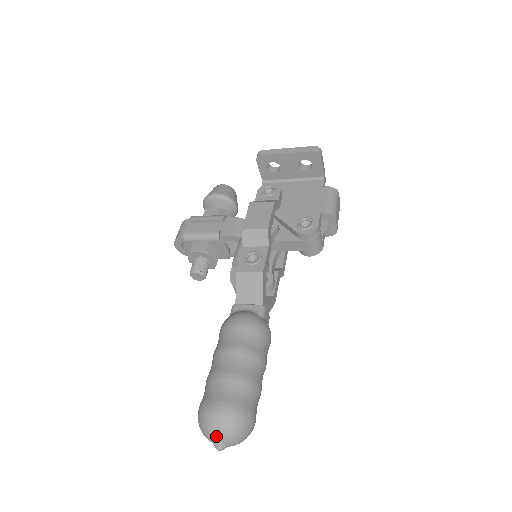
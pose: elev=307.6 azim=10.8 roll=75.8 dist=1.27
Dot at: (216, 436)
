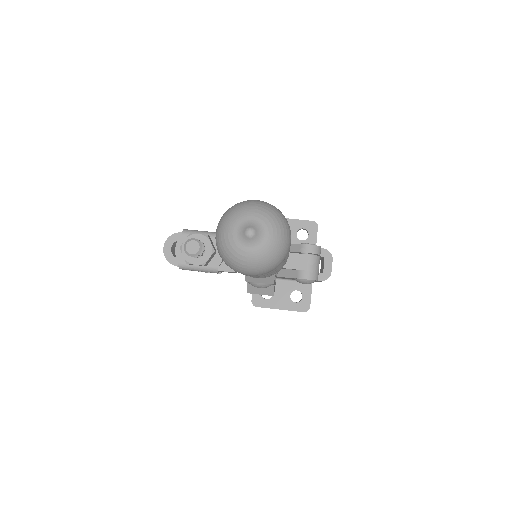
Dot at: (252, 214)
